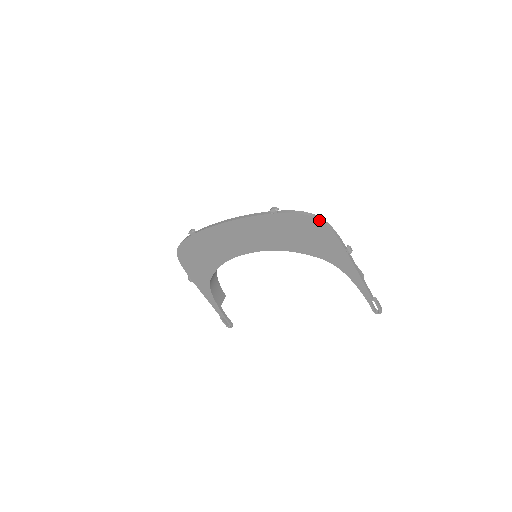
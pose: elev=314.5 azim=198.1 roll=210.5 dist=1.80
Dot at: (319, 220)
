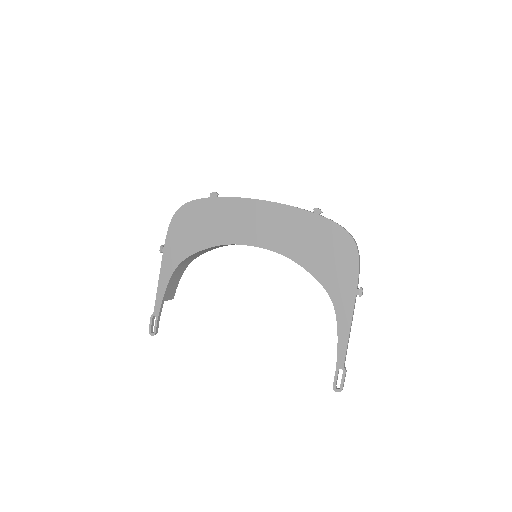
Dot at: (355, 242)
